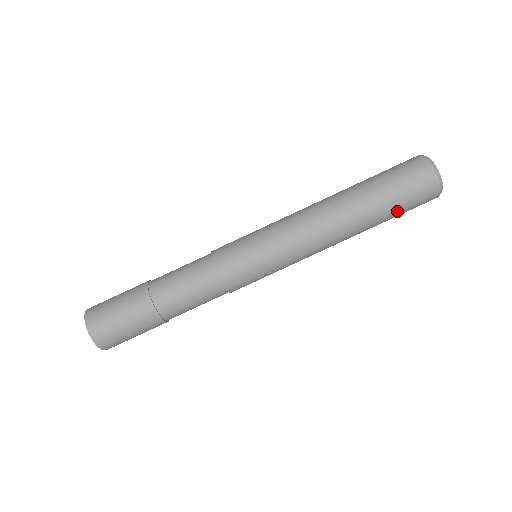
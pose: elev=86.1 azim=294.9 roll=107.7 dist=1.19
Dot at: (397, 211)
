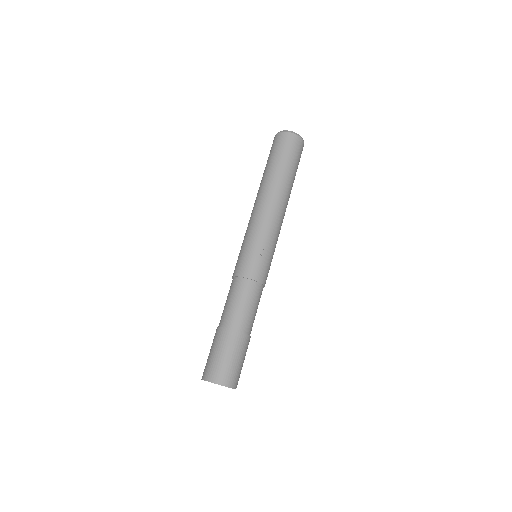
Dot at: (280, 159)
